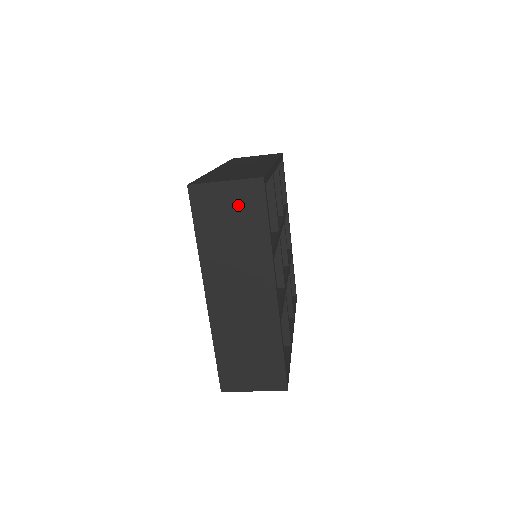
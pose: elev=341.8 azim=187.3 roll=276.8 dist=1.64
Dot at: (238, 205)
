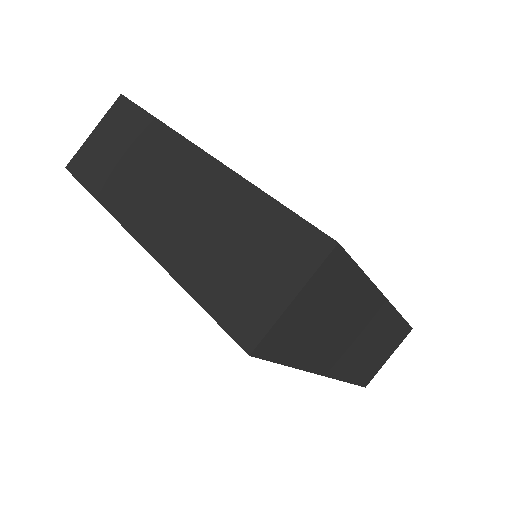
Dot at: (114, 133)
